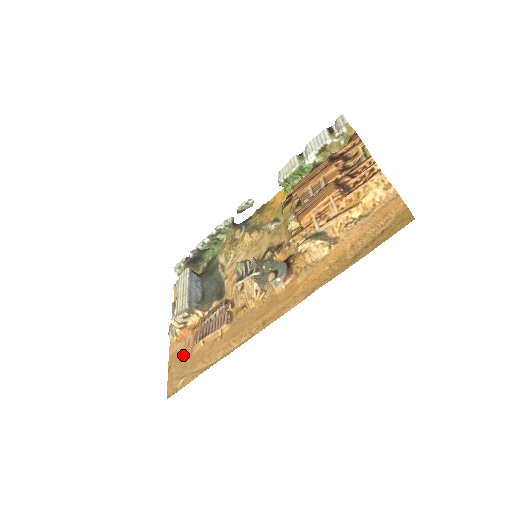
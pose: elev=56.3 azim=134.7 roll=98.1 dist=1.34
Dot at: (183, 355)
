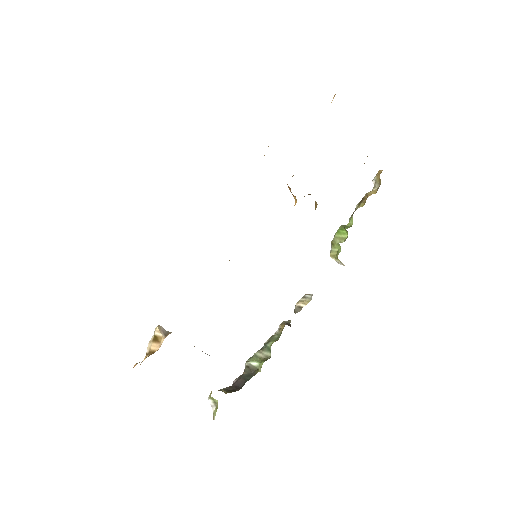
Dot at: occluded
